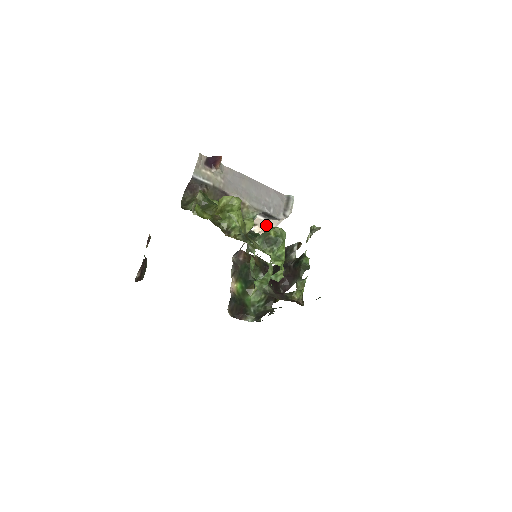
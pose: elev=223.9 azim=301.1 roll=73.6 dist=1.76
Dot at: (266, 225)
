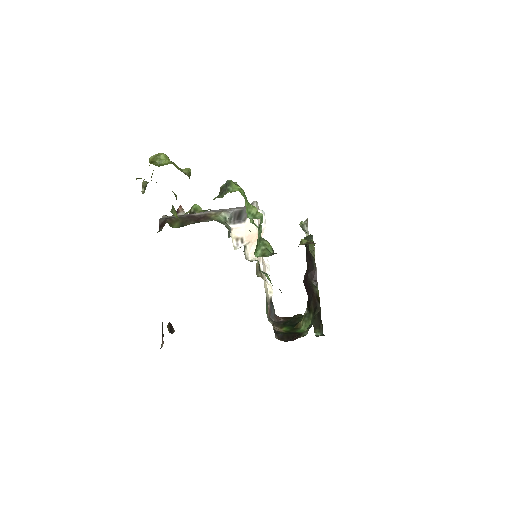
Dot at: (249, 232)
